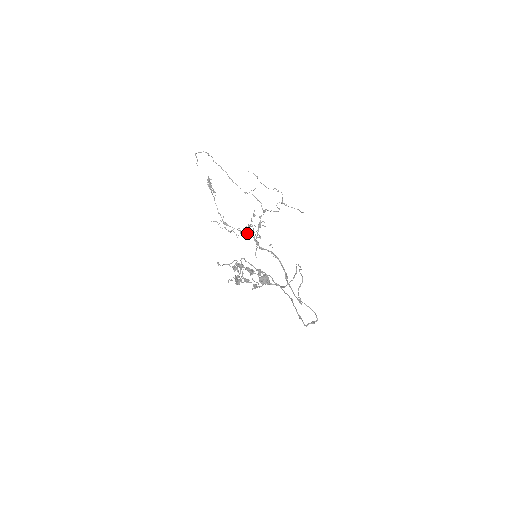
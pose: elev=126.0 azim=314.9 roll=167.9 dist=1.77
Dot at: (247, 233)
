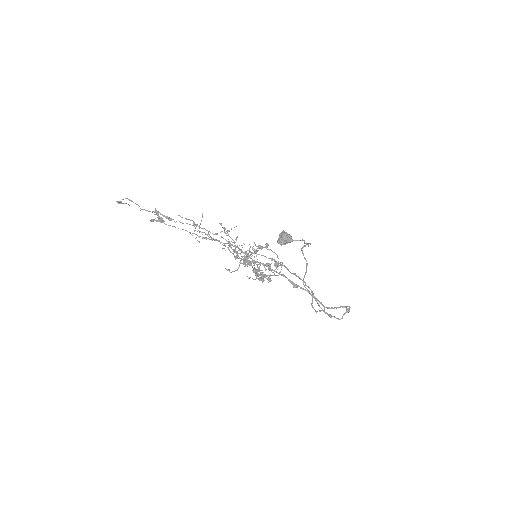
Dot at: (231, 244)
